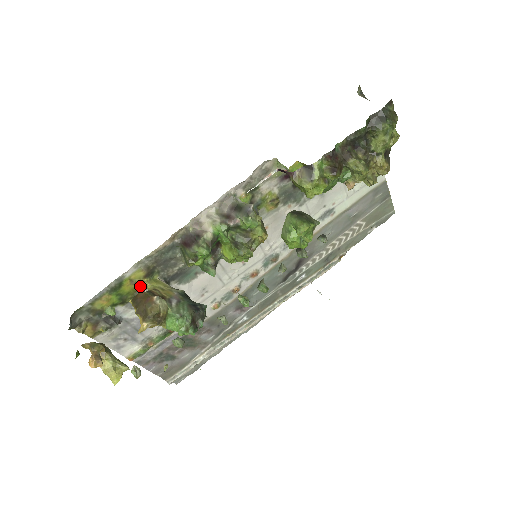
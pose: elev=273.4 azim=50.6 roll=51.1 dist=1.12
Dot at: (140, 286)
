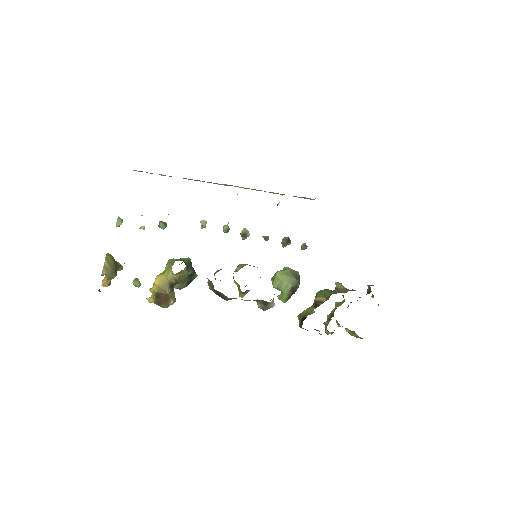
Dot at: occluded
